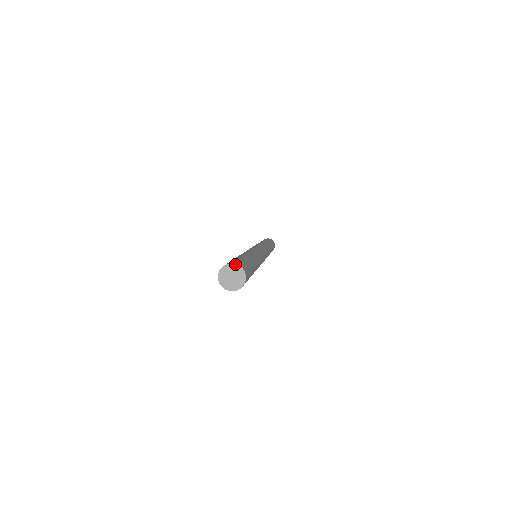
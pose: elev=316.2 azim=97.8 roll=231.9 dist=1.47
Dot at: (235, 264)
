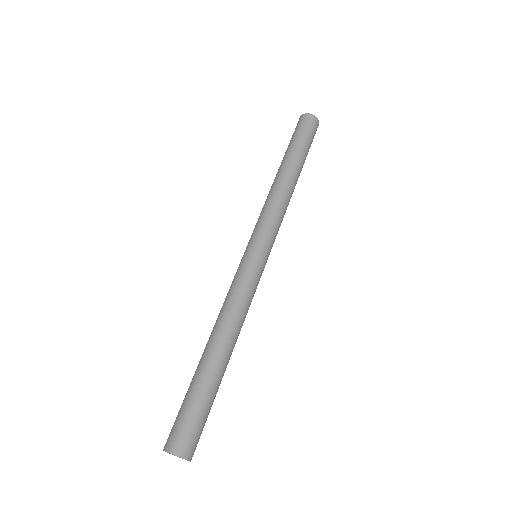
Dot at: (175, 455)
